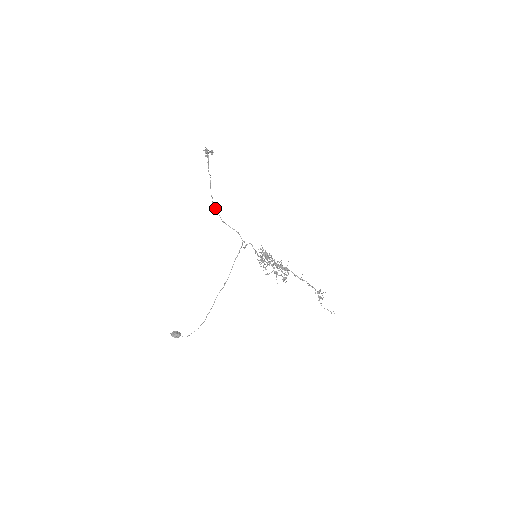
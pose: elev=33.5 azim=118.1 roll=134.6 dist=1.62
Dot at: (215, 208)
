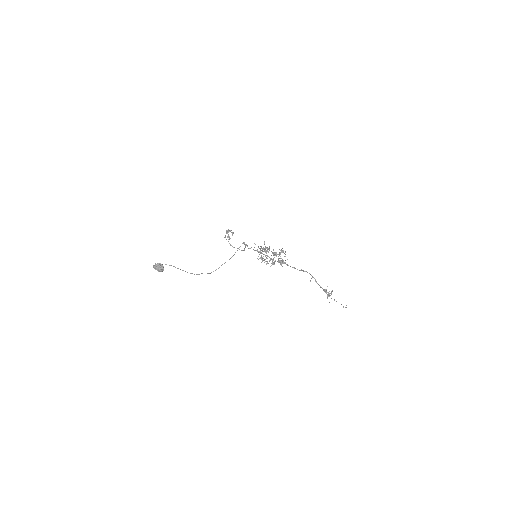
Dot at: (226, 239)
